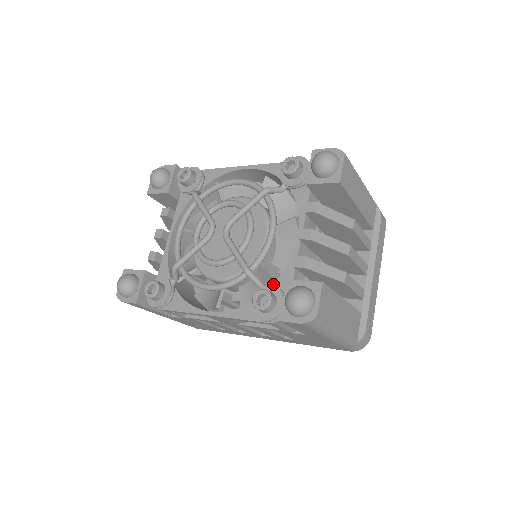
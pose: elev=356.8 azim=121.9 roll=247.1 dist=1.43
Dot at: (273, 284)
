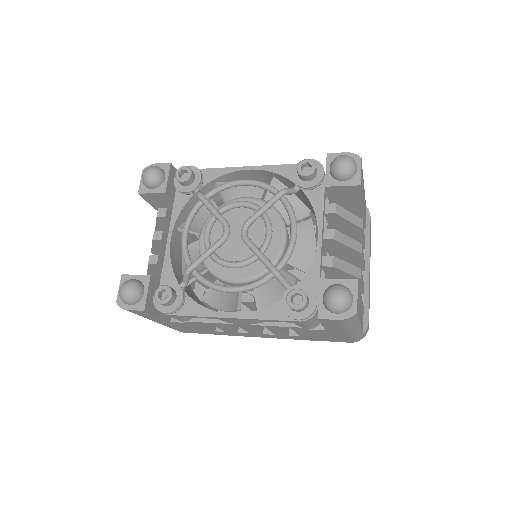
Dot at: (299, 283)
